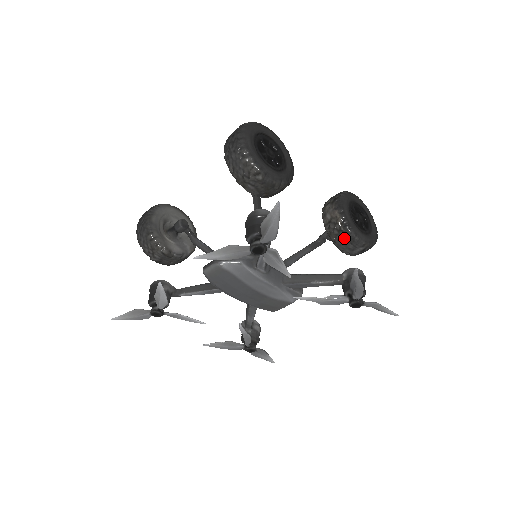
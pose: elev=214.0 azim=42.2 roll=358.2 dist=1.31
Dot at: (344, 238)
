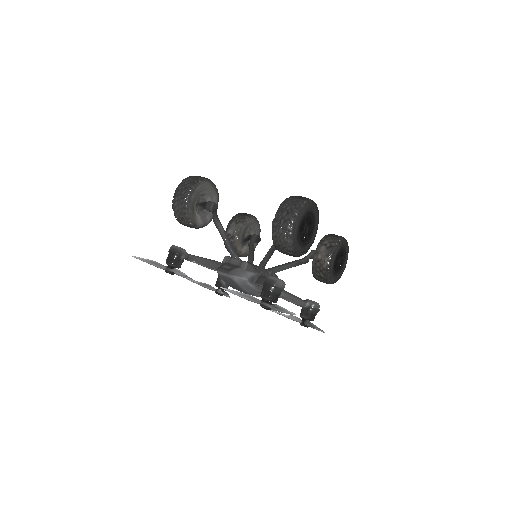
Dot at: (321, 276)
